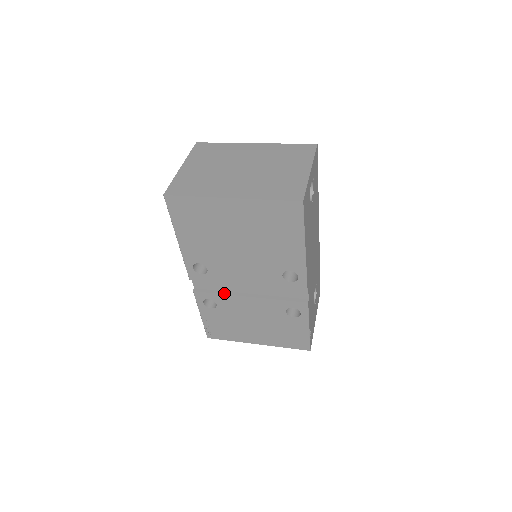
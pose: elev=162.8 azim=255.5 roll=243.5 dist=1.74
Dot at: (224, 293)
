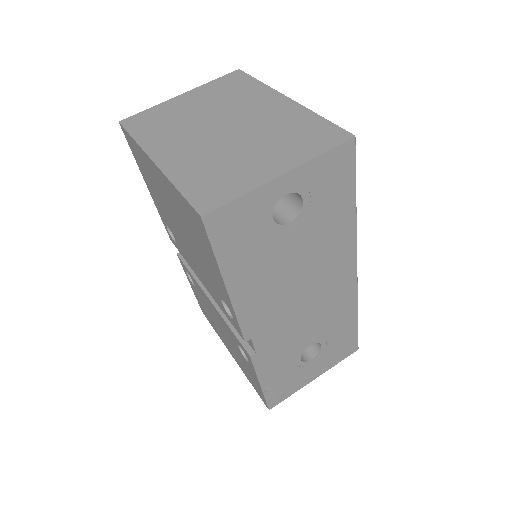
Dot at: (195, 277)
